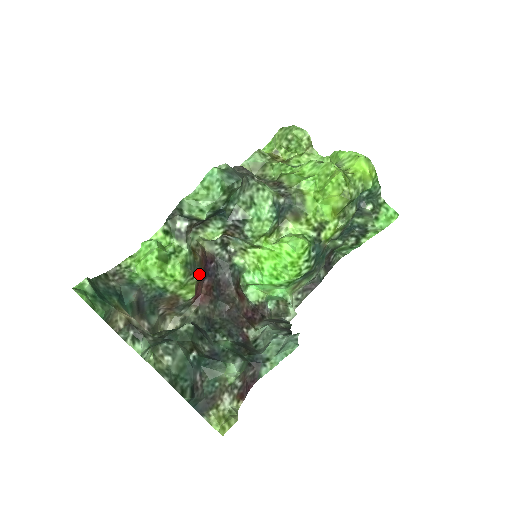
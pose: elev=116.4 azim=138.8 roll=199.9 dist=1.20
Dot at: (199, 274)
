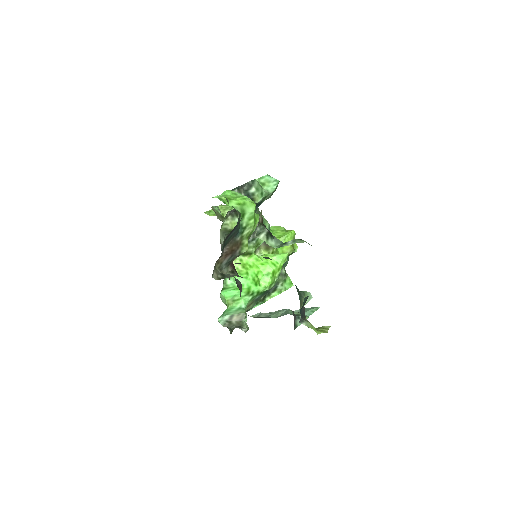
Dot at: occluded
